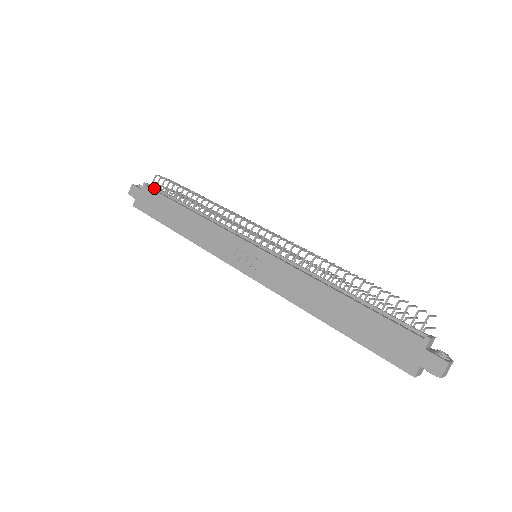
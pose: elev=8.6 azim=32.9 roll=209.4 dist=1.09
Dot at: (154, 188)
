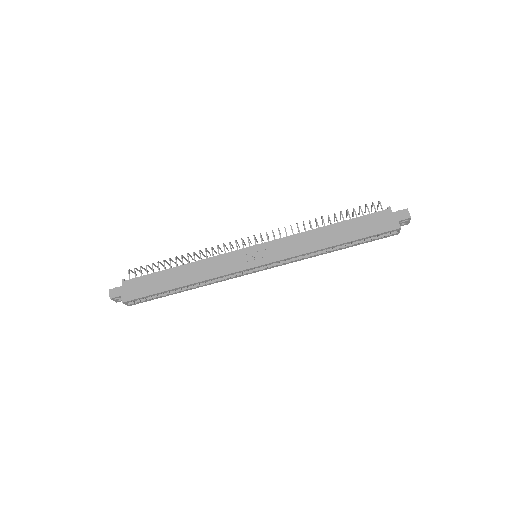
Dot at: occluded
